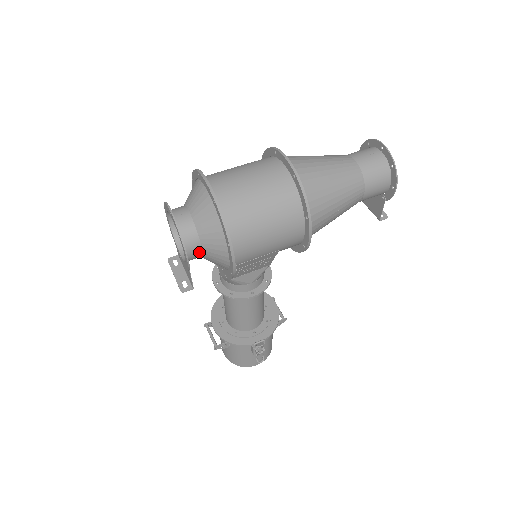
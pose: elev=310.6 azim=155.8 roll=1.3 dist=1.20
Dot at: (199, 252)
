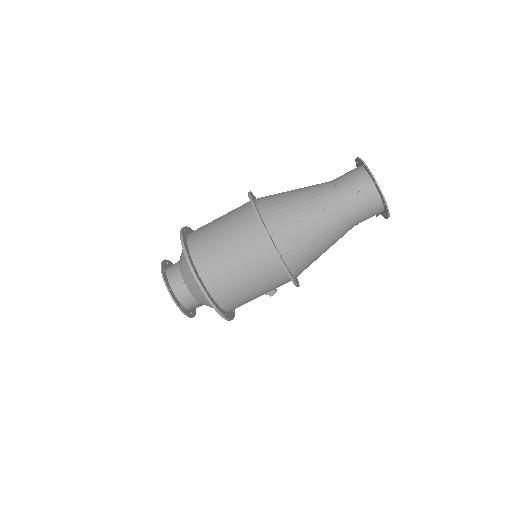
Dot at: occluded
